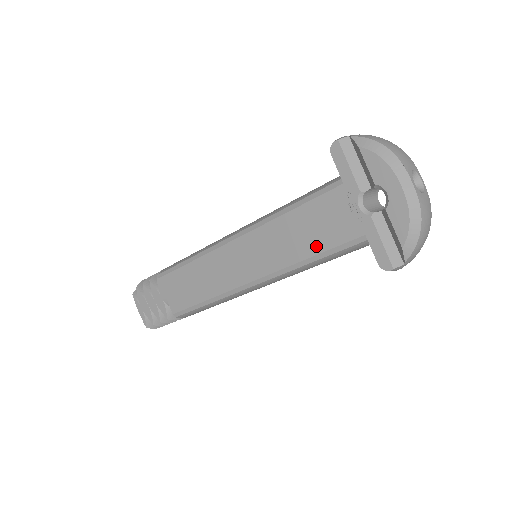
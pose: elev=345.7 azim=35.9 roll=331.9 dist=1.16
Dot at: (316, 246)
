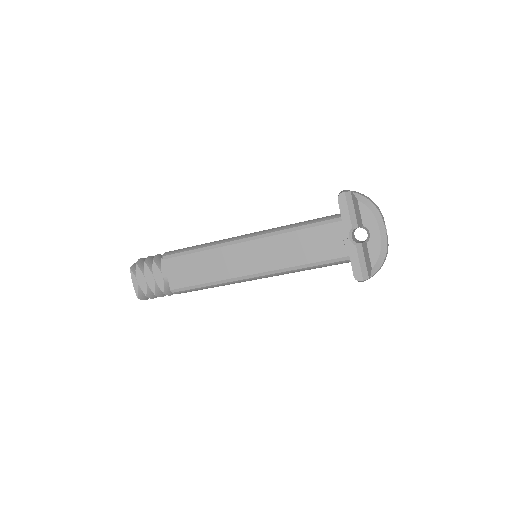
Dot at: (312, 257)
